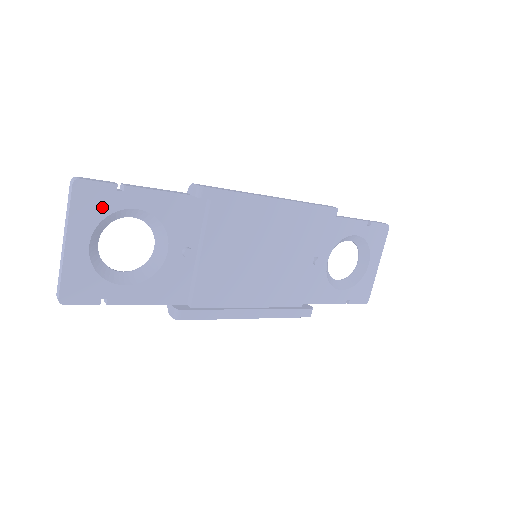
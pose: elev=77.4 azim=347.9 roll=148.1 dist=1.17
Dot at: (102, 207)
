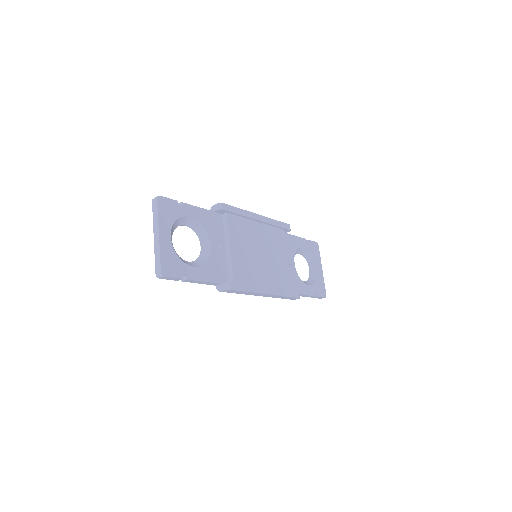
Dot at: (173, 214)
